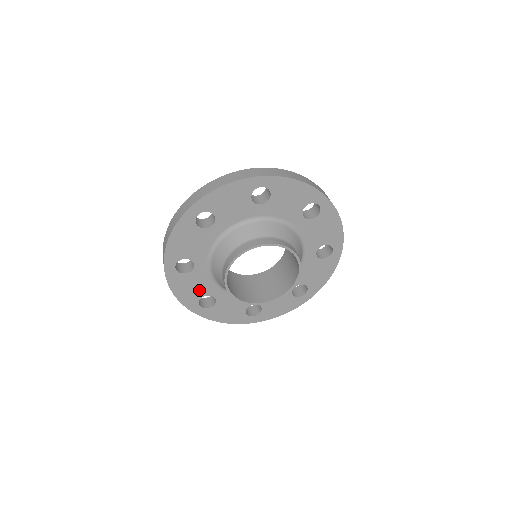
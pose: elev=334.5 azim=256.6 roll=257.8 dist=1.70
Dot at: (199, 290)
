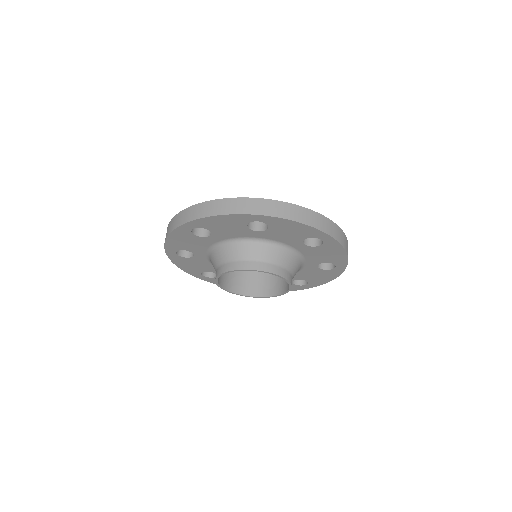
Dot at: (200, 267)
